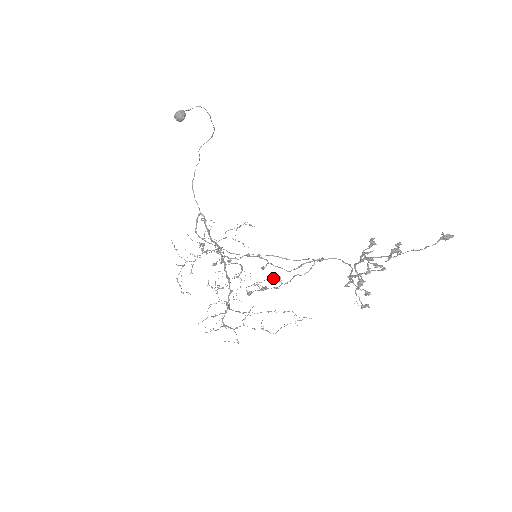
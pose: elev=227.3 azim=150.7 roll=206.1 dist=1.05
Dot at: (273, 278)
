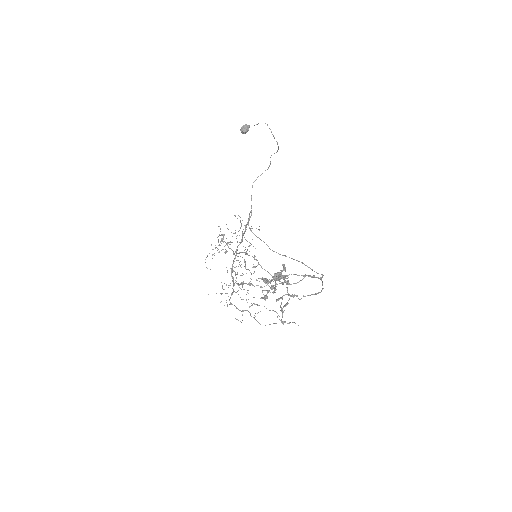
Dot at: (260, 278)
